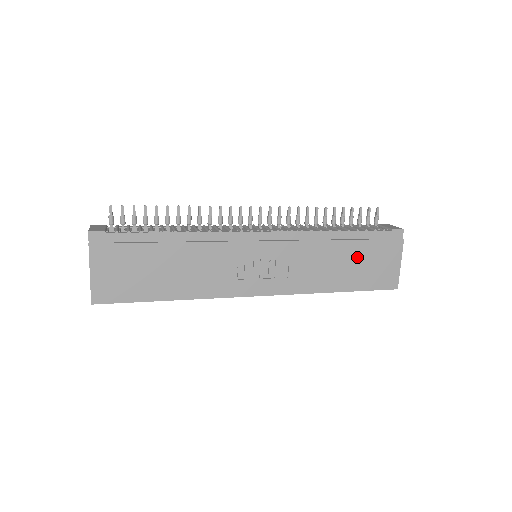
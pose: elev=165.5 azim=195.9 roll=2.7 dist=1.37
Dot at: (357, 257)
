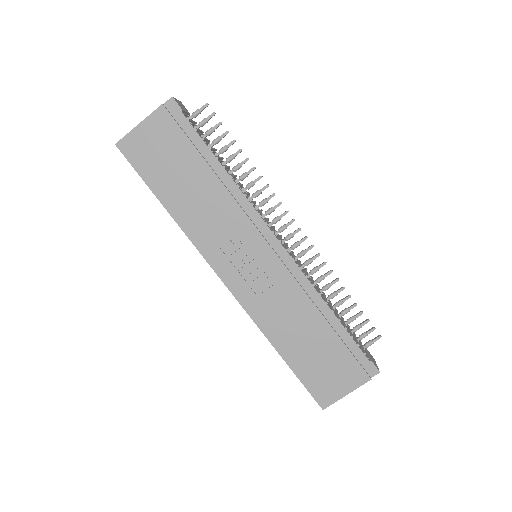
Dot at: (322, 346)
